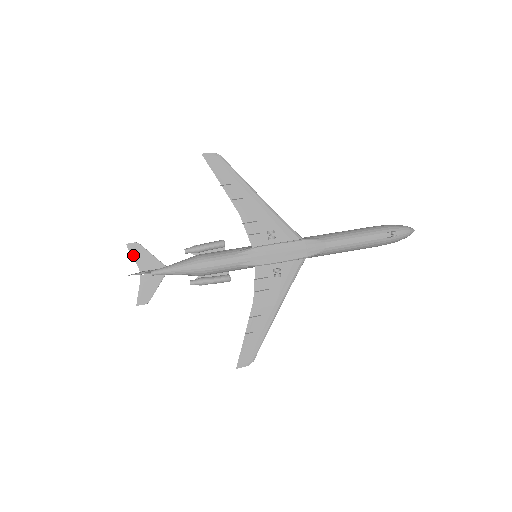
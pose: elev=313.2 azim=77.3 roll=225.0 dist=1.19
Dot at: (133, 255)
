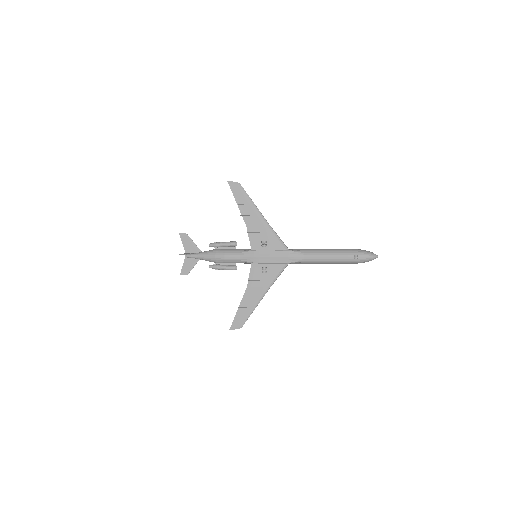
Dot at: (182, 241)
